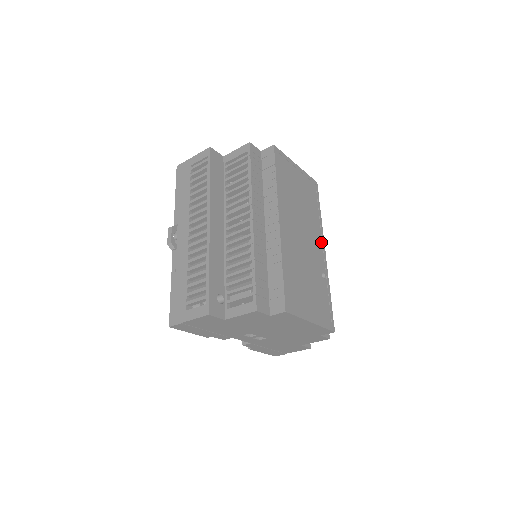
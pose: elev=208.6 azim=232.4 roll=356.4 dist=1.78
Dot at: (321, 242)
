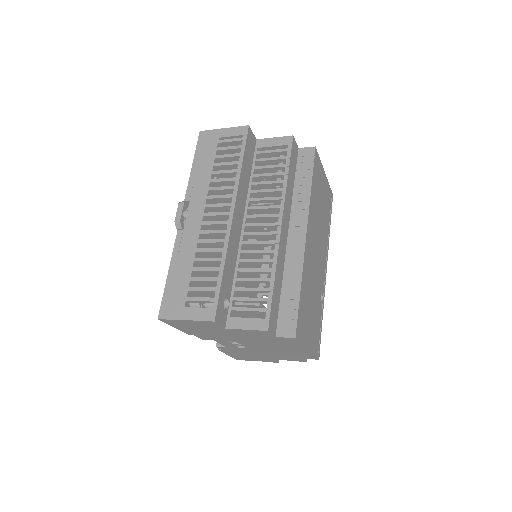
Dot at: (325, 261)
